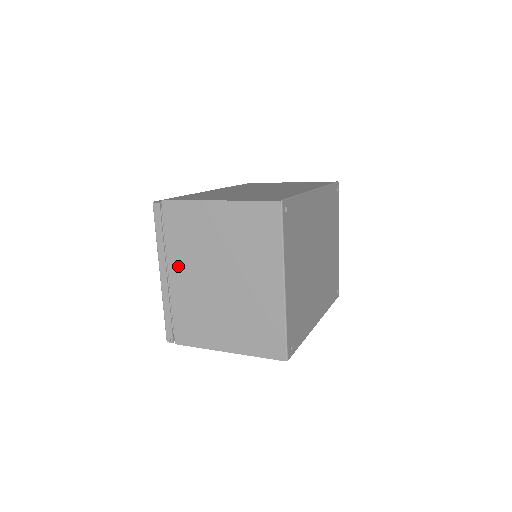
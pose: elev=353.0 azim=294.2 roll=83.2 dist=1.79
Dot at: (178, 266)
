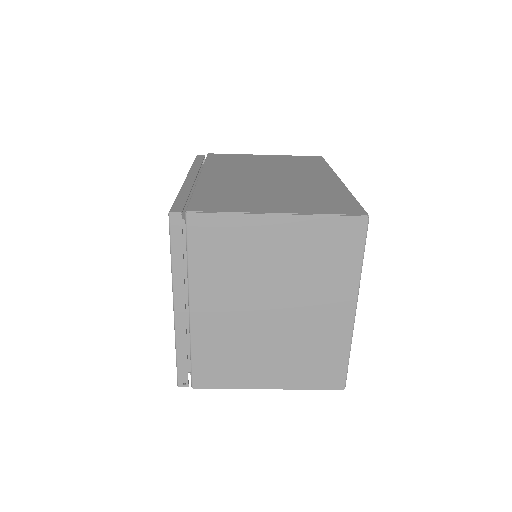
Dot at: (206, 297)
